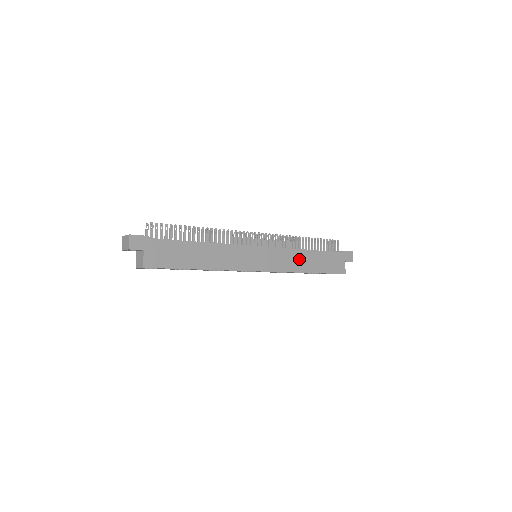
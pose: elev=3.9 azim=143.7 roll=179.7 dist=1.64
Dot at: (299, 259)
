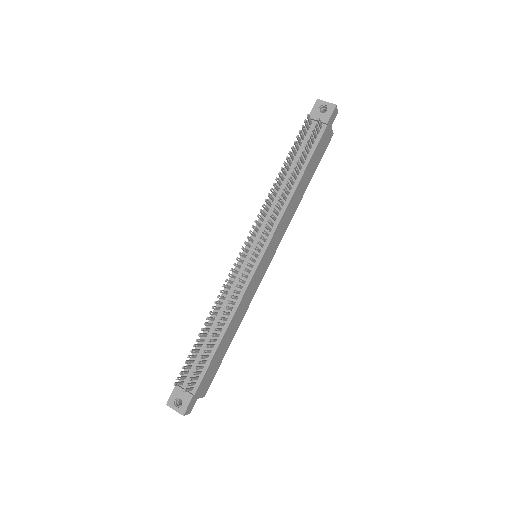
Dot at: (293, 204)
